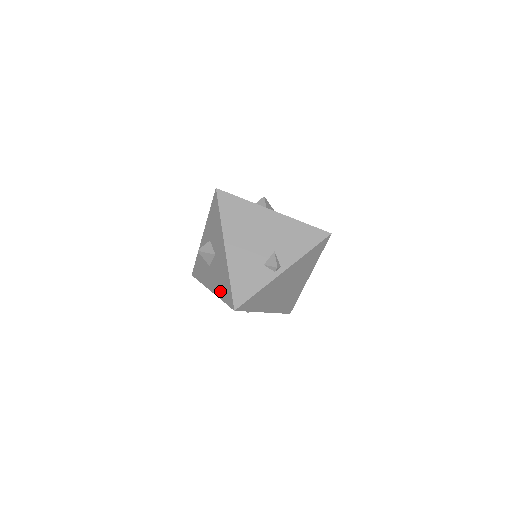
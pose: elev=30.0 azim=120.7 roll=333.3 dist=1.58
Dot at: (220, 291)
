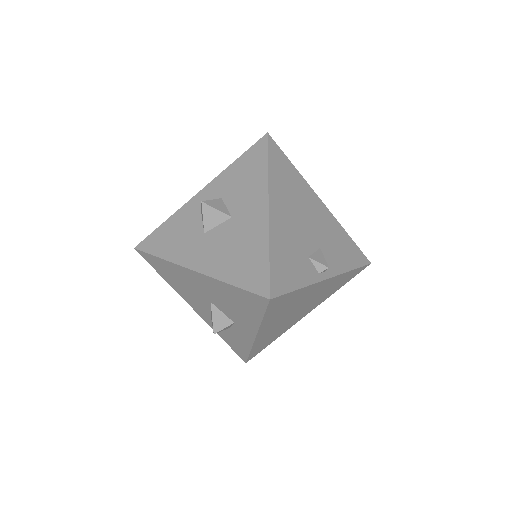
Dot at: (229, 269)
